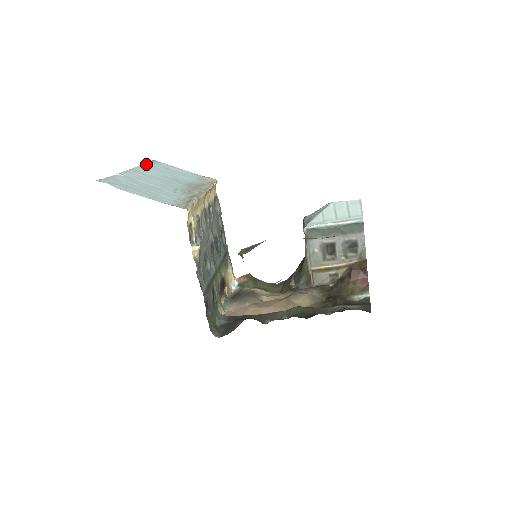
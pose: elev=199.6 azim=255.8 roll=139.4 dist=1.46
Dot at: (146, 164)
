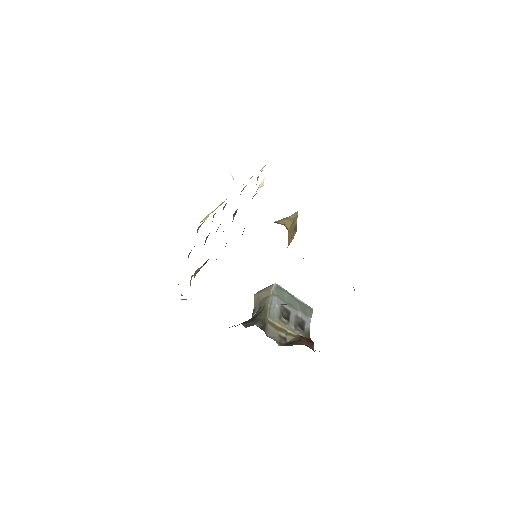
Dot at: occluded
